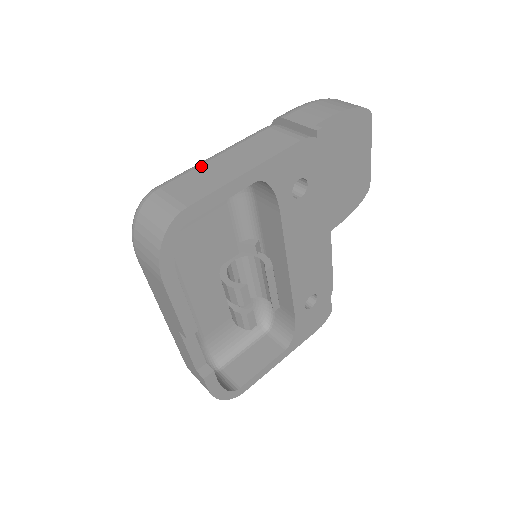
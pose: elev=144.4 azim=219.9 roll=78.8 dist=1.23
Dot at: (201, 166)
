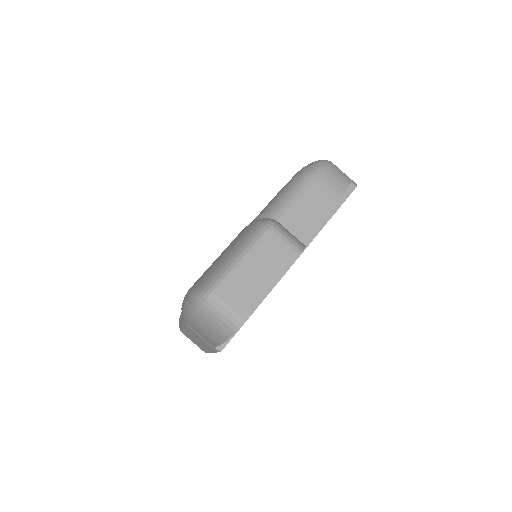
Dot at: occluded
